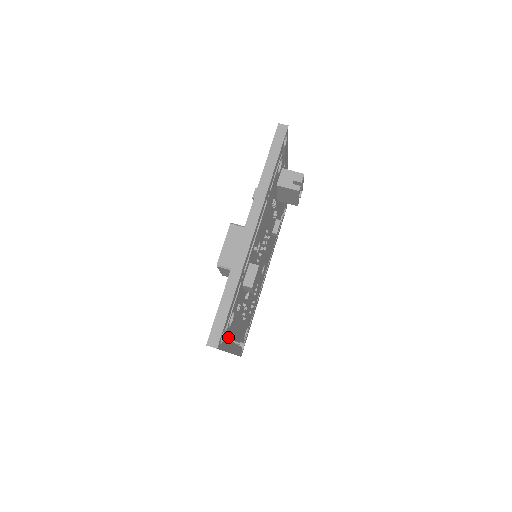
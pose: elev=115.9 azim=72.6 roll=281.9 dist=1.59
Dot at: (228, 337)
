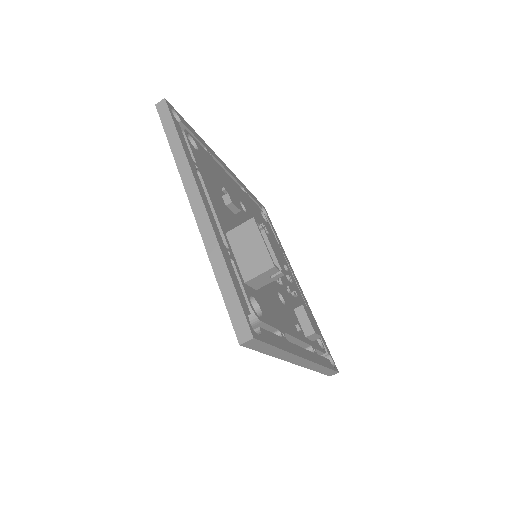
Dot at: occluded
